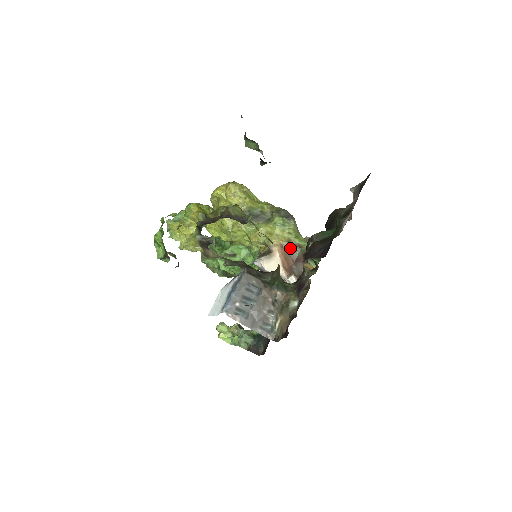
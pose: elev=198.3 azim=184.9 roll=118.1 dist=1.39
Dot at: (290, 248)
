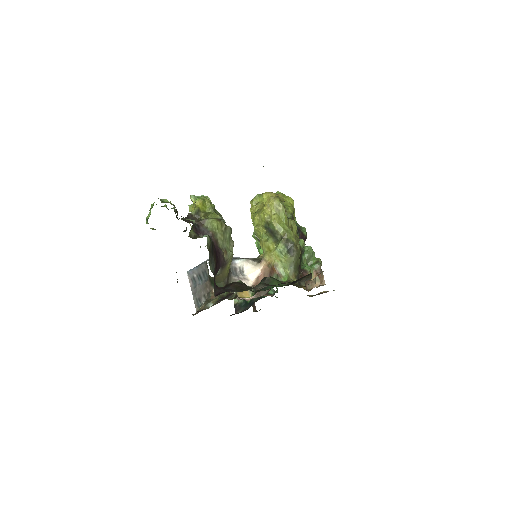
Dot at: (273, 270)
